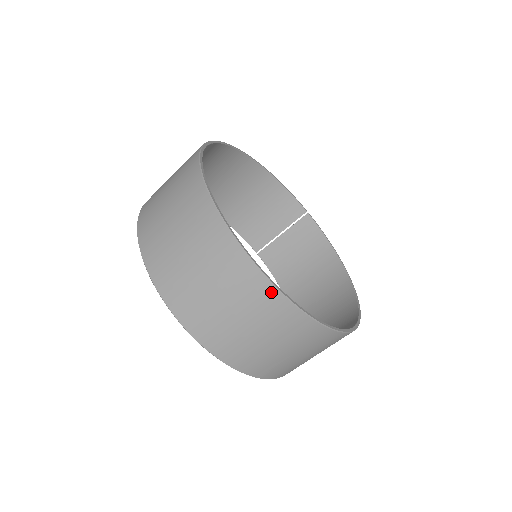
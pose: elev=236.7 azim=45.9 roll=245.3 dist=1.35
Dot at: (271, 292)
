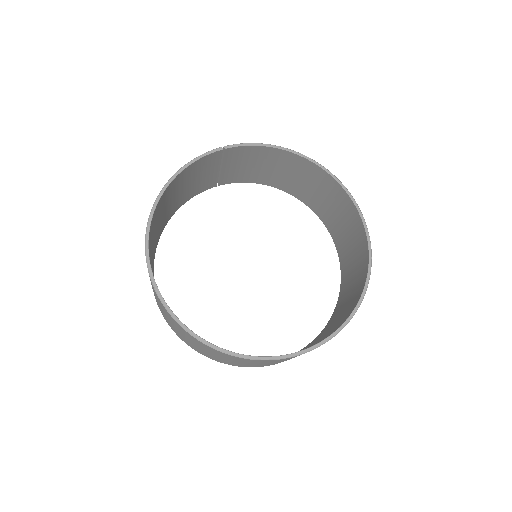
Dot at: occluded
